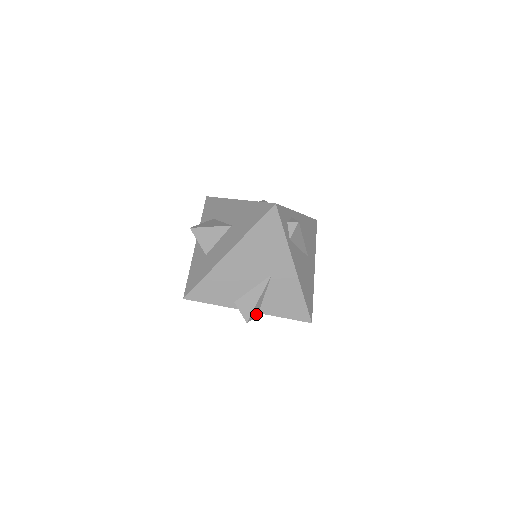
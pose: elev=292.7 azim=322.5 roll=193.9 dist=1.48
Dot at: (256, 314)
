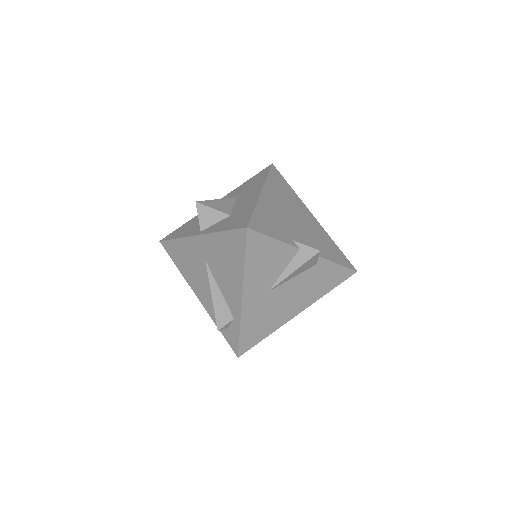
Dot at: occluded
